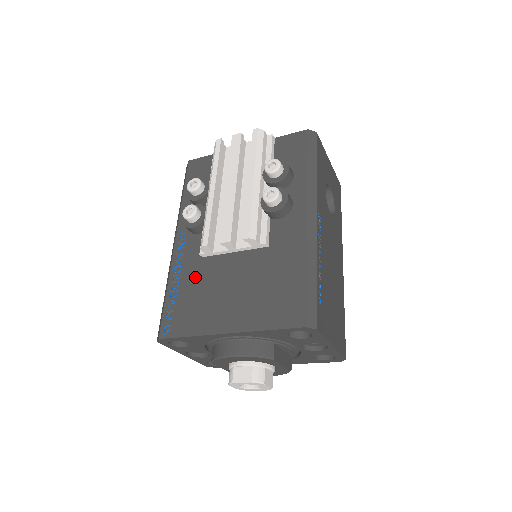
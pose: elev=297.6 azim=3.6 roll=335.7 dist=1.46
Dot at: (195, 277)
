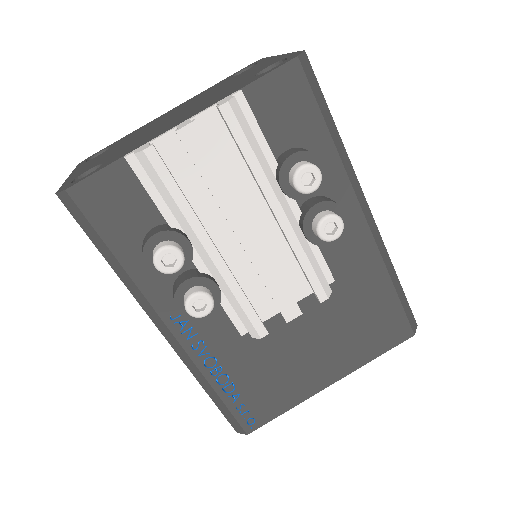
Dot at: (247, 358)
